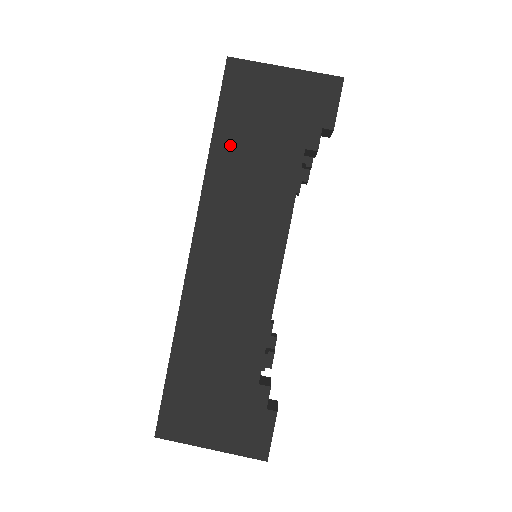
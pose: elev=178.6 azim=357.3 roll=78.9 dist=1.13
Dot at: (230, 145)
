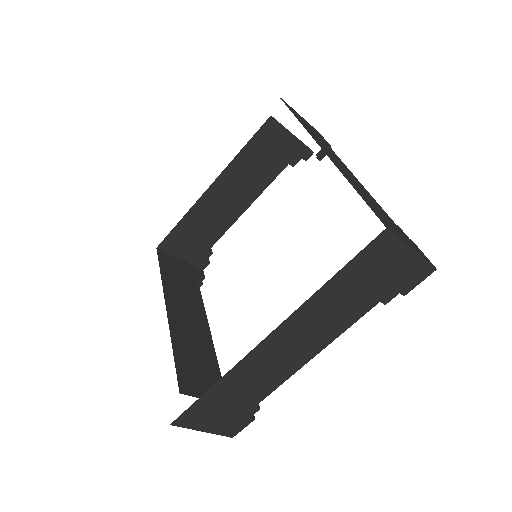
Dot at: (339, 286)
